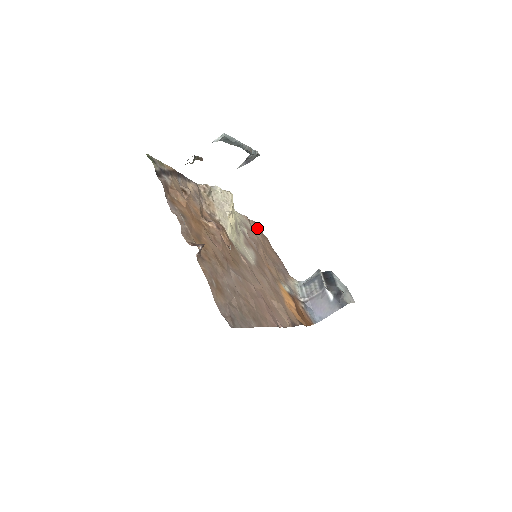
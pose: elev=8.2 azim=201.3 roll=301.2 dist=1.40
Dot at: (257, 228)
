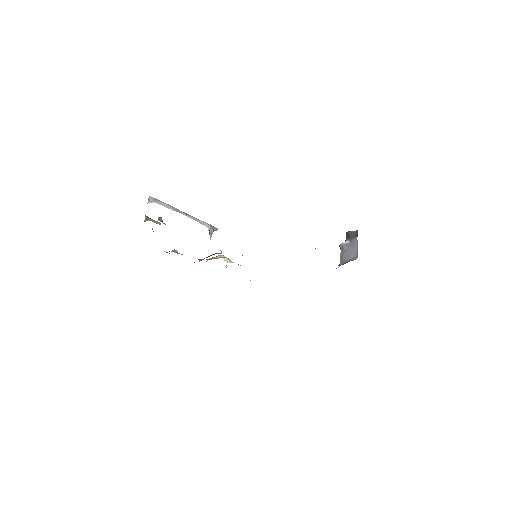
Dot at: occluded
